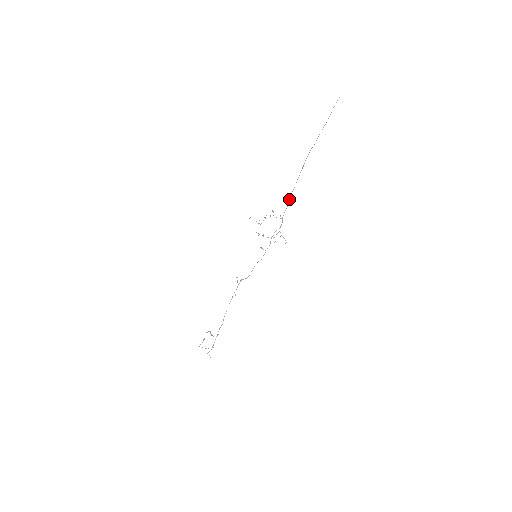
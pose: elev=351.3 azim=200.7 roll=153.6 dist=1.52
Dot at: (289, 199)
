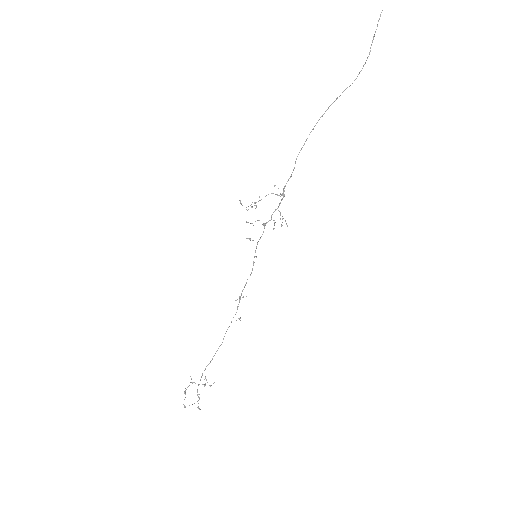
Dot at: occluded
